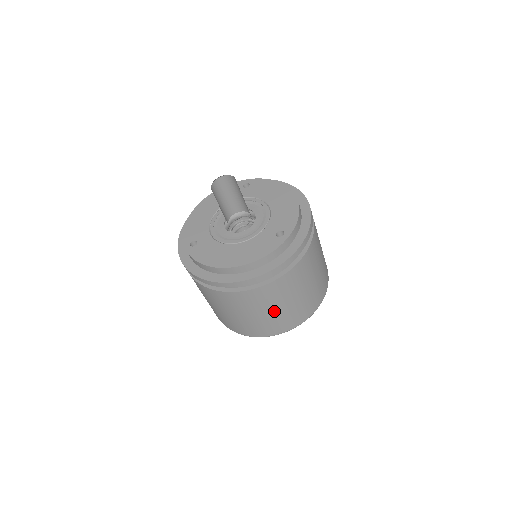
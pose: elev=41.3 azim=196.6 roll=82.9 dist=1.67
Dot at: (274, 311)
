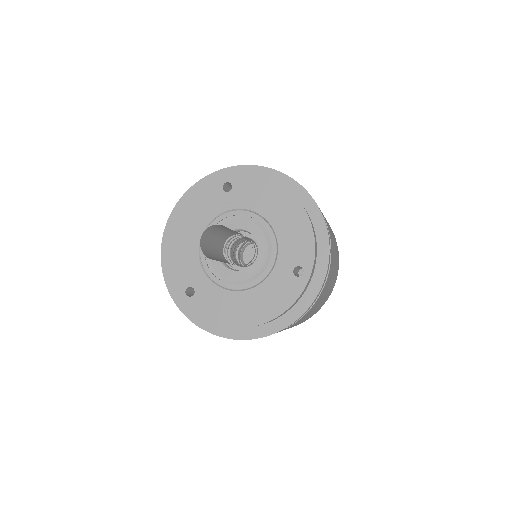
Dot at: occluded
